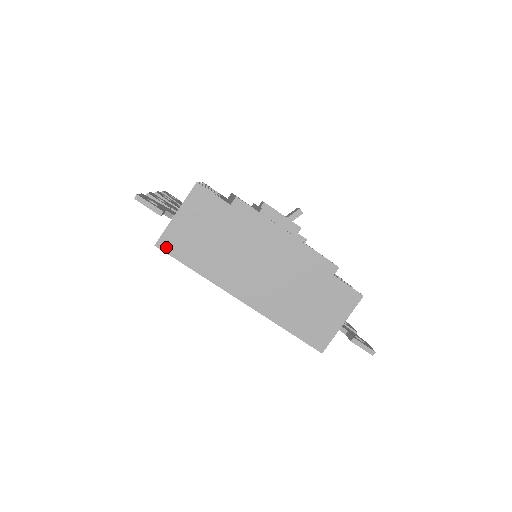
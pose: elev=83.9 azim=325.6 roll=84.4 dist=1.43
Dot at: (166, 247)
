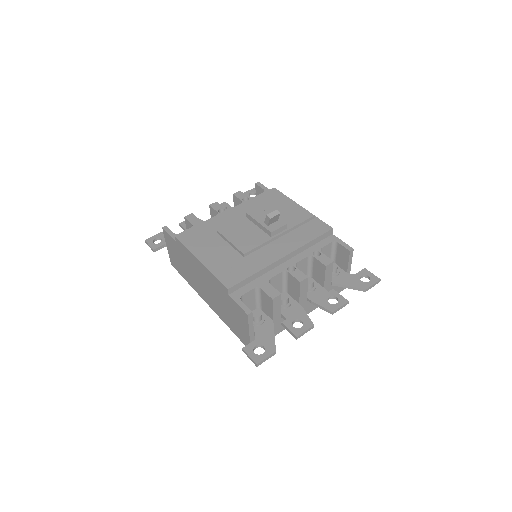
Dot at: (174, 266)
